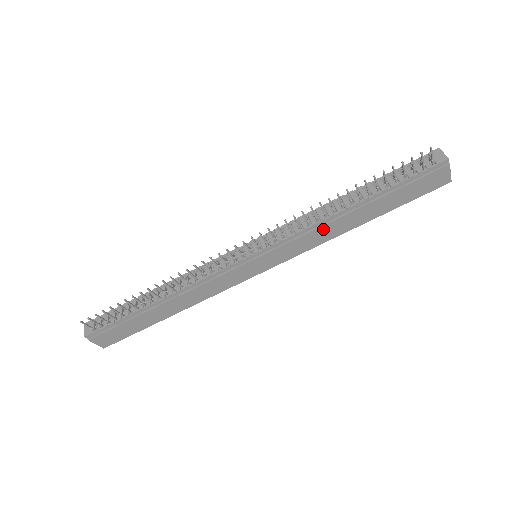
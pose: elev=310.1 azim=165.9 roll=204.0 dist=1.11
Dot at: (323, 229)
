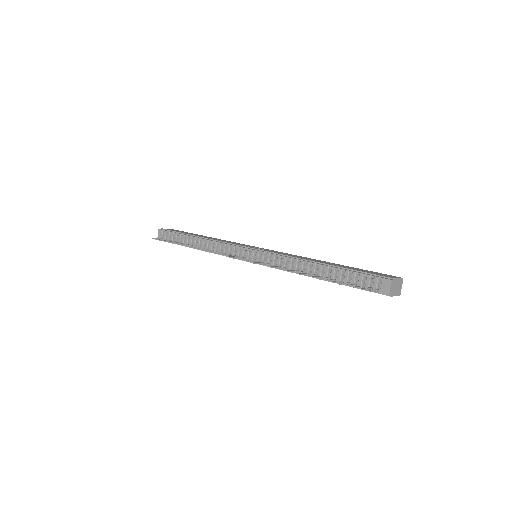
Dot at: (297, 273)
